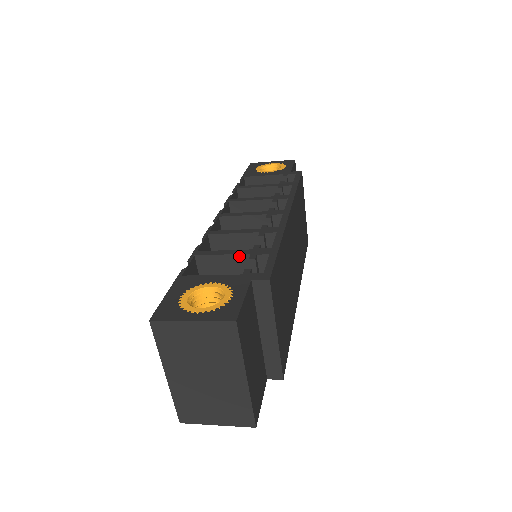
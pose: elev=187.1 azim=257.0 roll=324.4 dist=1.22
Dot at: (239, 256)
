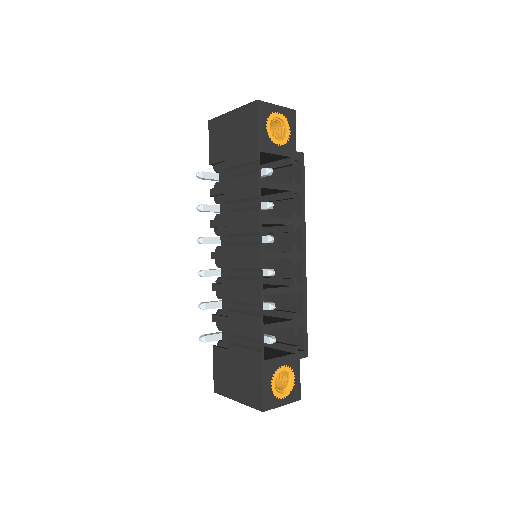
Dot at: occluded
